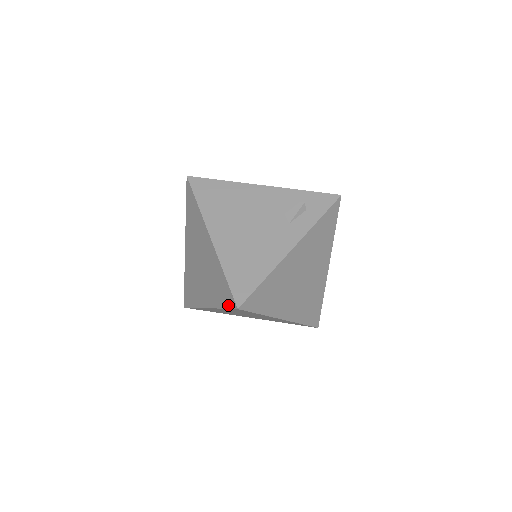
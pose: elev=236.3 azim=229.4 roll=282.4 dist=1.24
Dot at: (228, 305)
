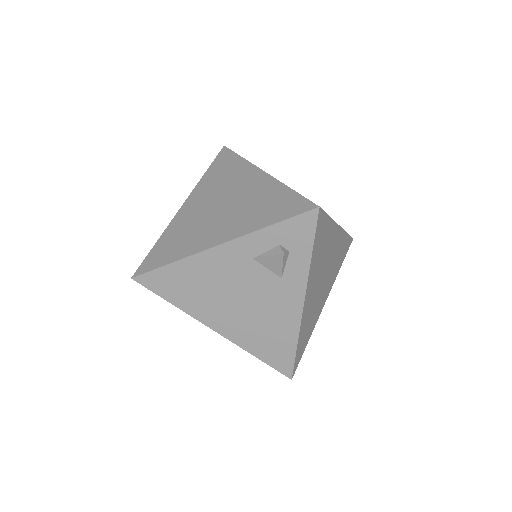
Dot at: occluded
